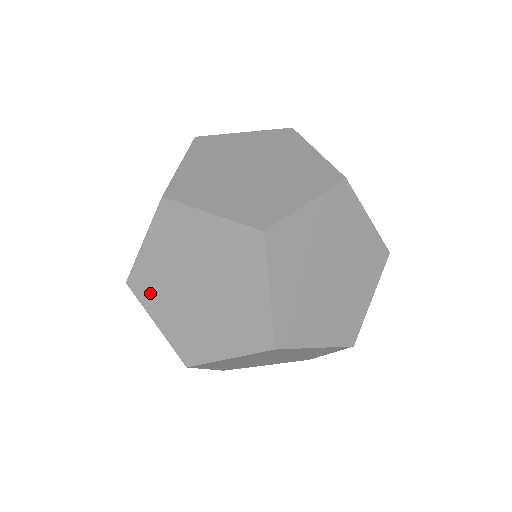
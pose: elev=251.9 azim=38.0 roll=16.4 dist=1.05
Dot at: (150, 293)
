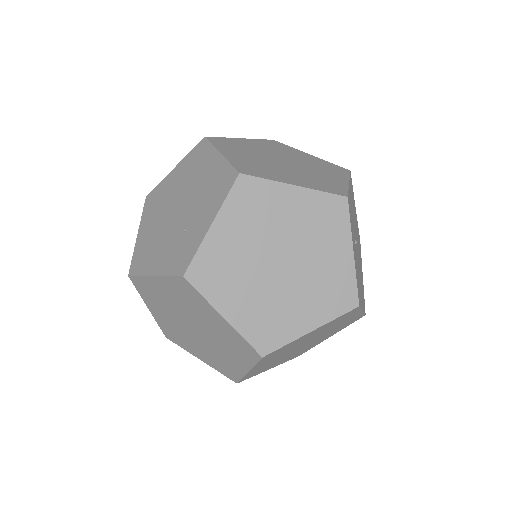
Dot at: (149, 297)
